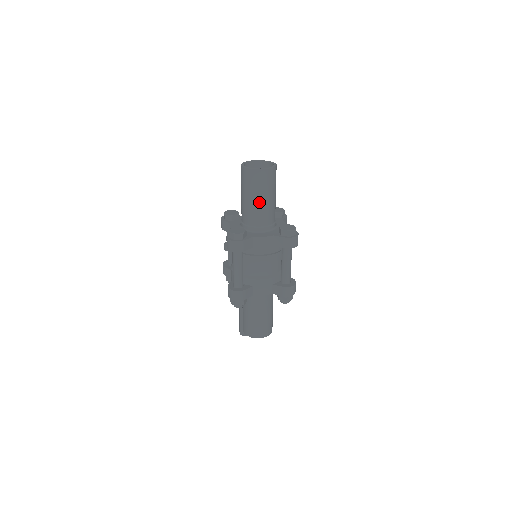
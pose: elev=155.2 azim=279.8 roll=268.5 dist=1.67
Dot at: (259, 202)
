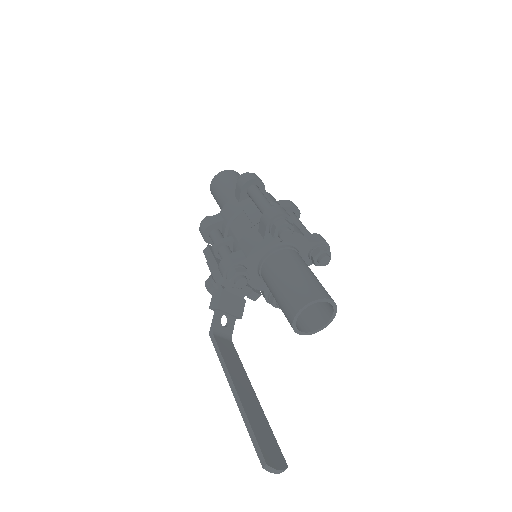
Dot at: occluded
